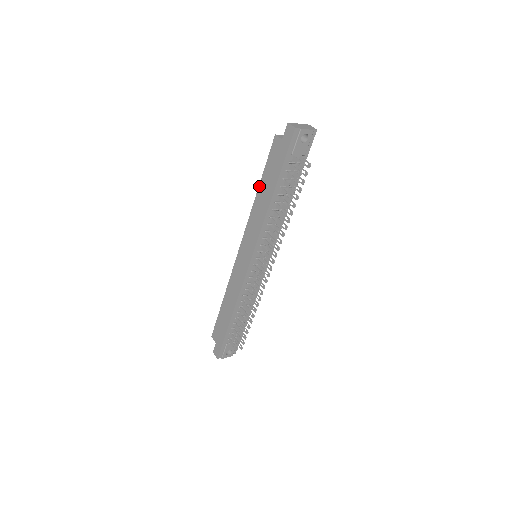
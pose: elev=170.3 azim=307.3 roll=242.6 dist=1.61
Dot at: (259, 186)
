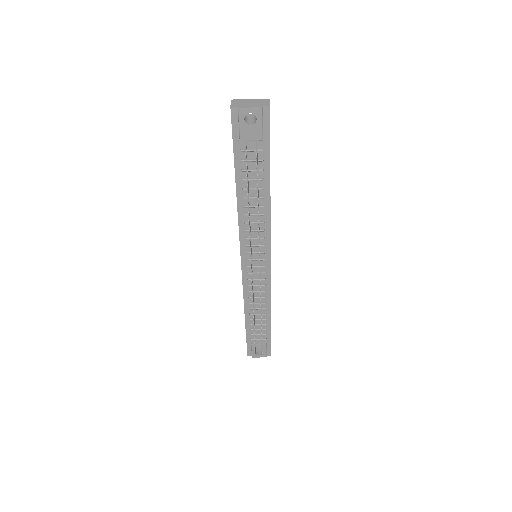
Dot at: occluded
